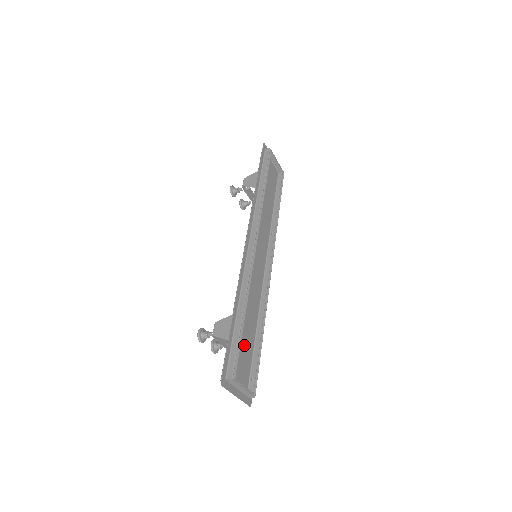
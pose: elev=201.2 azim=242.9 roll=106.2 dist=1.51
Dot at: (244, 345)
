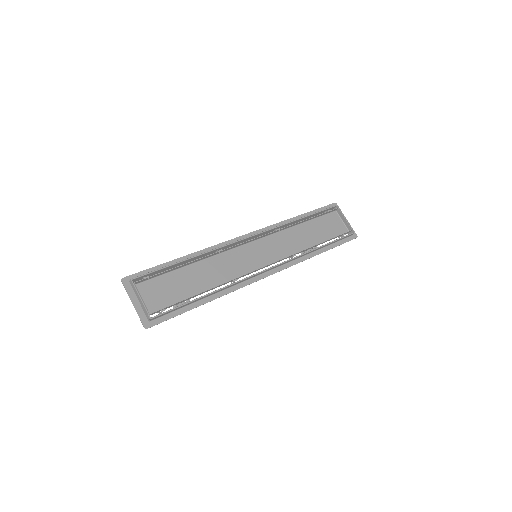
Dot at: (176, 285)
